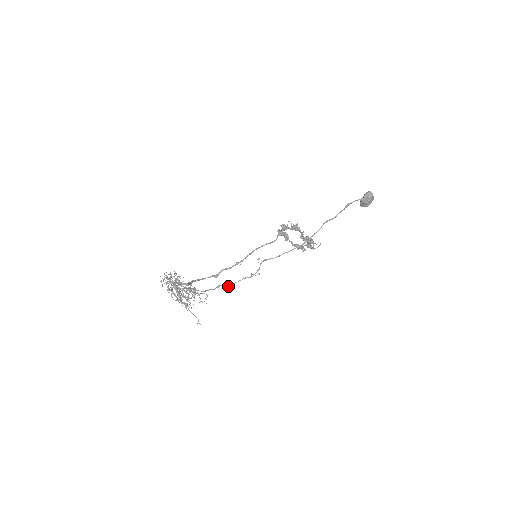
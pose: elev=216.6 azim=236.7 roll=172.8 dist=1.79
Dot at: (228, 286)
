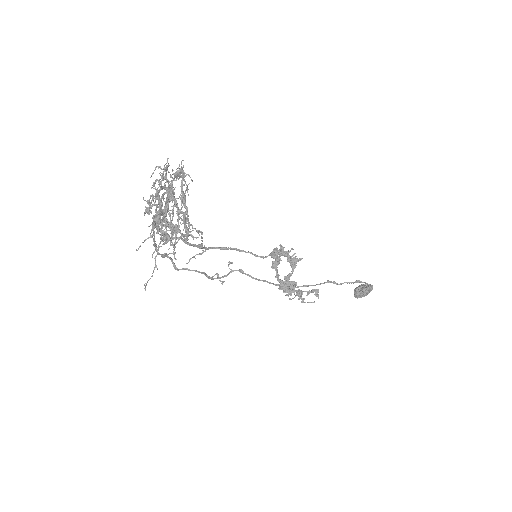
Dot at: (175, 266)
